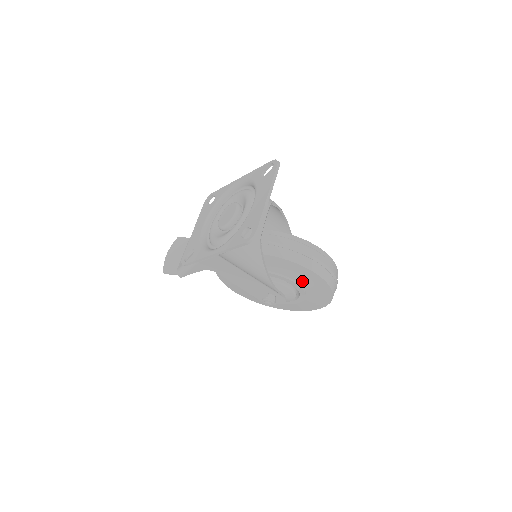
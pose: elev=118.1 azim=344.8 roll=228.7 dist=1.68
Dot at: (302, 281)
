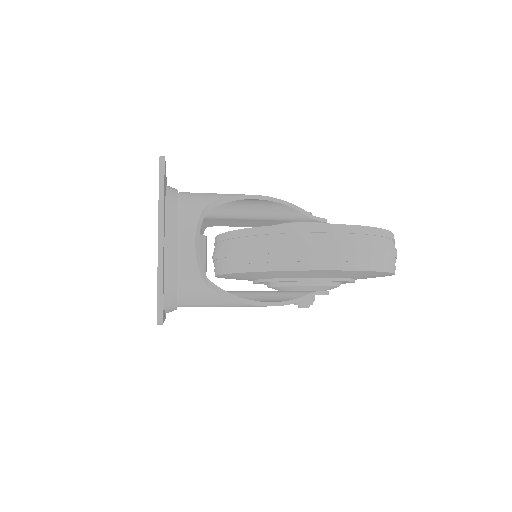
Dot at: (325, 276)
